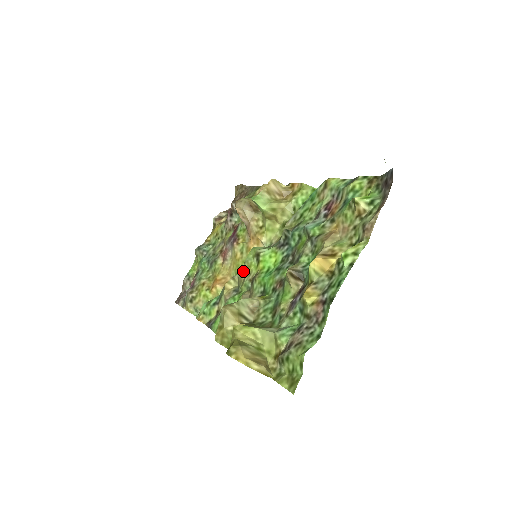
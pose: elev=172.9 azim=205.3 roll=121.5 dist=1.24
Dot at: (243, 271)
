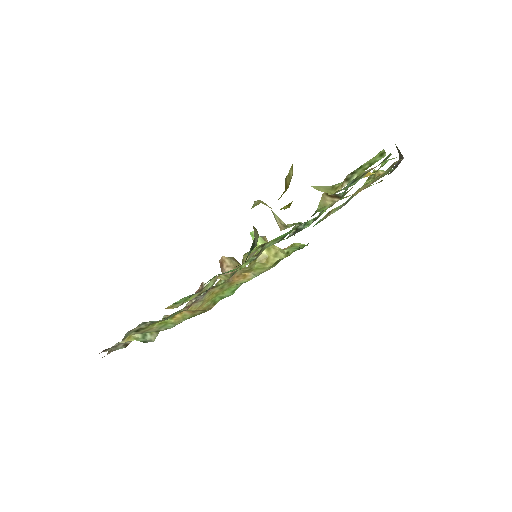
Dot at: (224, 296)
